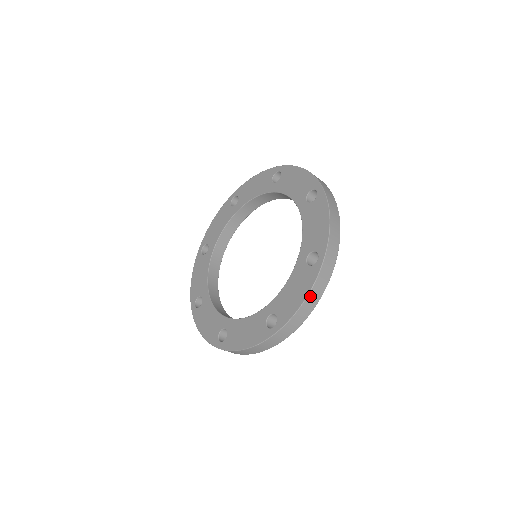
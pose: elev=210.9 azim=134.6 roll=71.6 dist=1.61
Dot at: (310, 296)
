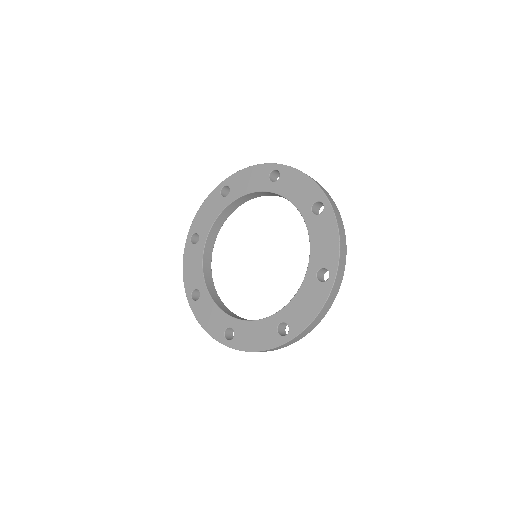
Dot at: (340, 231)
